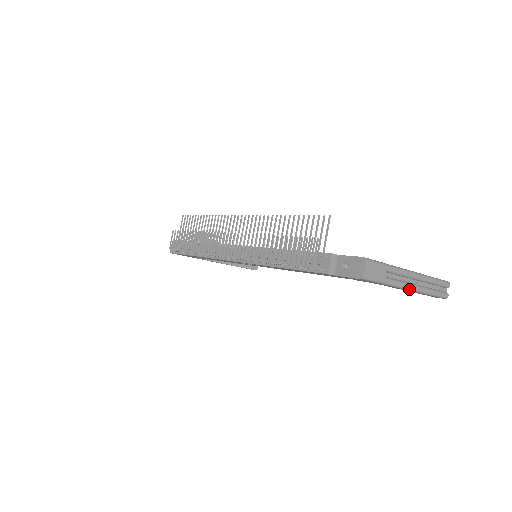
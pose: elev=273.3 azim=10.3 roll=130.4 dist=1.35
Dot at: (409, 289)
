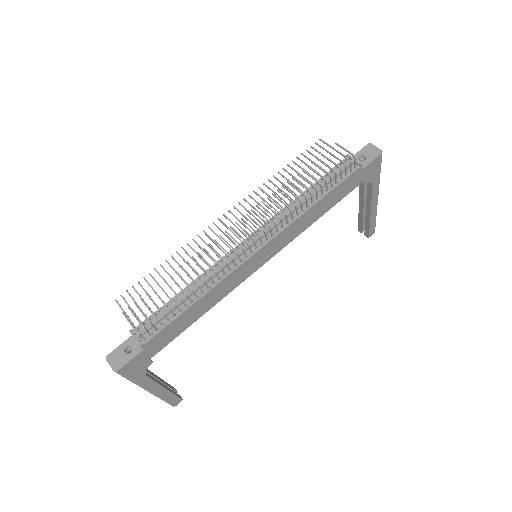
Dot at: occluded
